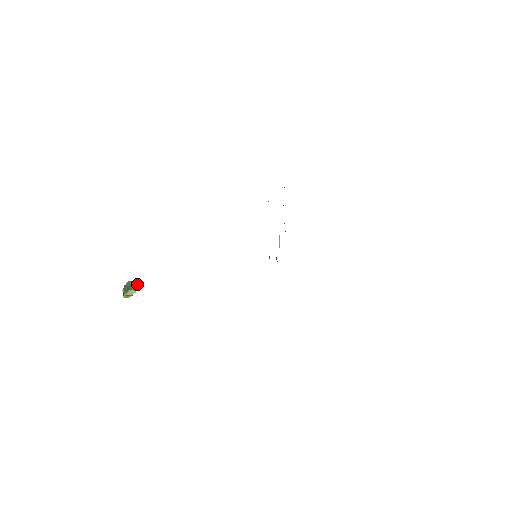
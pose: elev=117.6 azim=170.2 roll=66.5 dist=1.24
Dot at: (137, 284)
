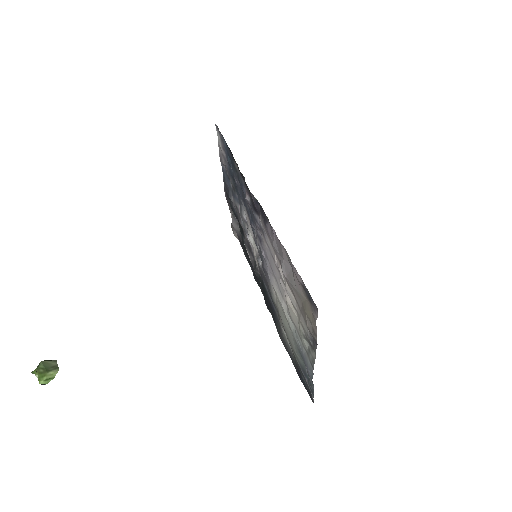
Dot at: (56, 362)
